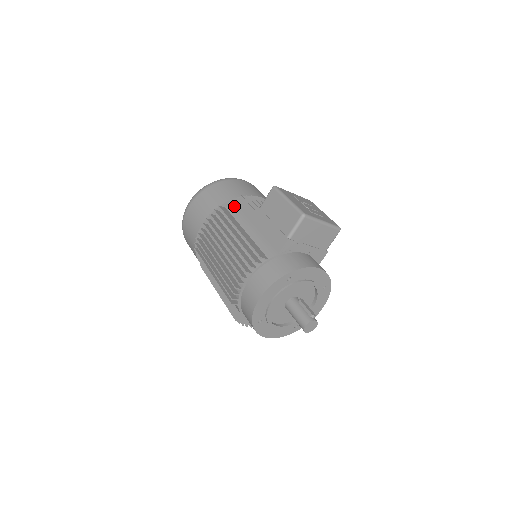
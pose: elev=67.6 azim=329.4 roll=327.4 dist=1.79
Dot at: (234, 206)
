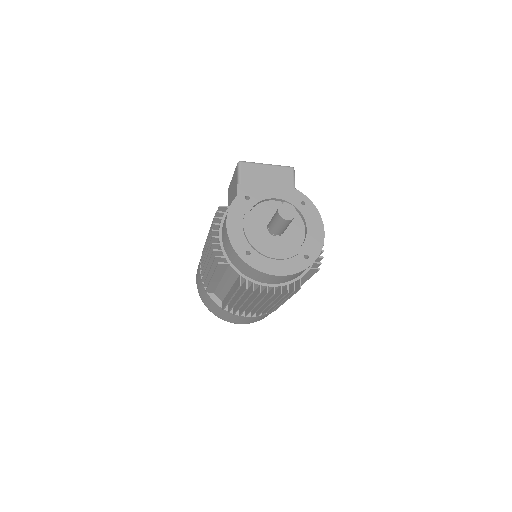
Dot at: occluded
